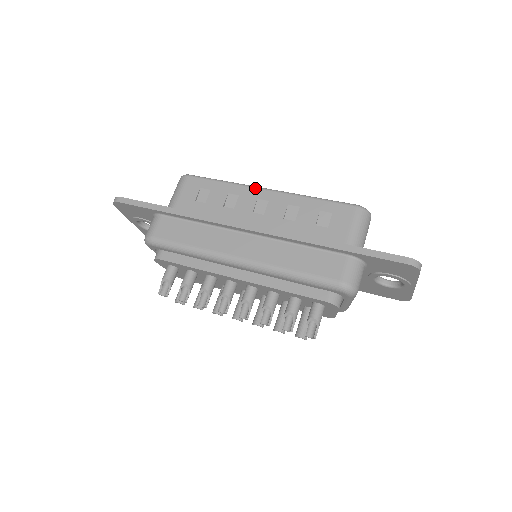
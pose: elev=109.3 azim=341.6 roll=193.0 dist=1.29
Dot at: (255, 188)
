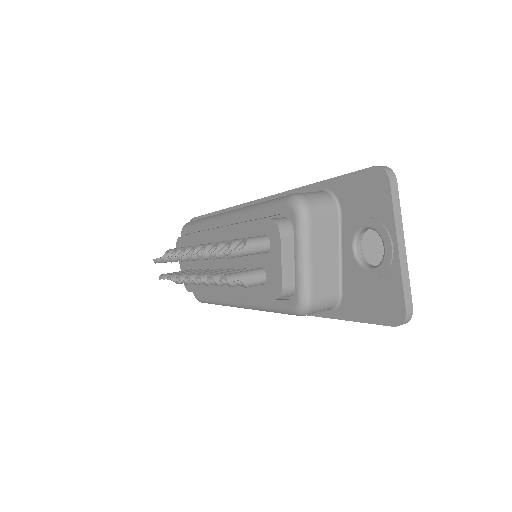
Dot at: occluded
